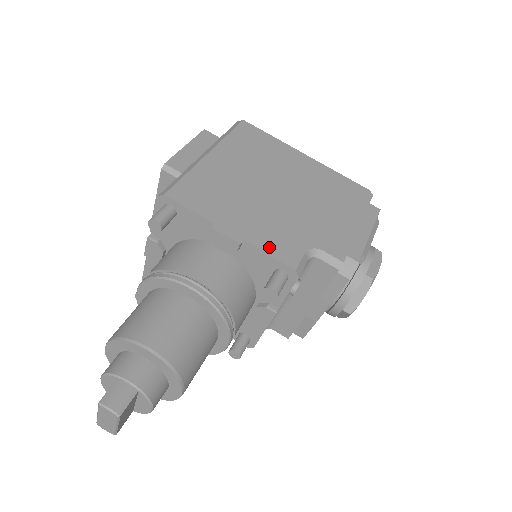
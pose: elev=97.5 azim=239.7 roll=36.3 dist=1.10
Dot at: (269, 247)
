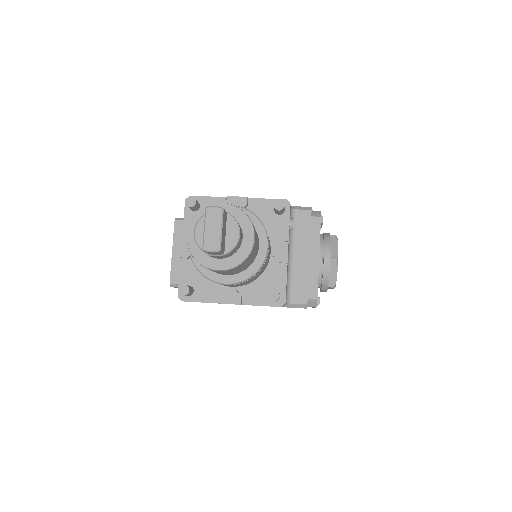
Dot at: occluded
